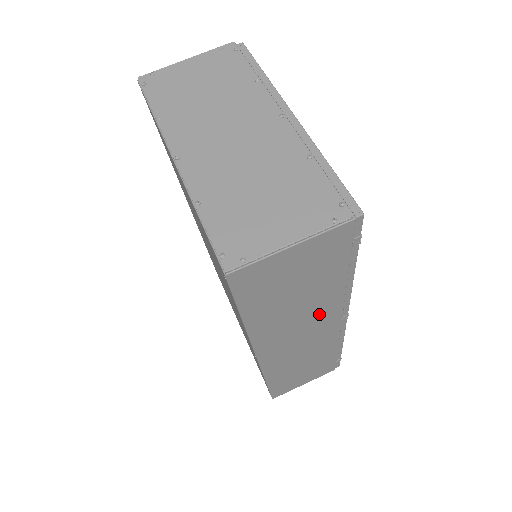
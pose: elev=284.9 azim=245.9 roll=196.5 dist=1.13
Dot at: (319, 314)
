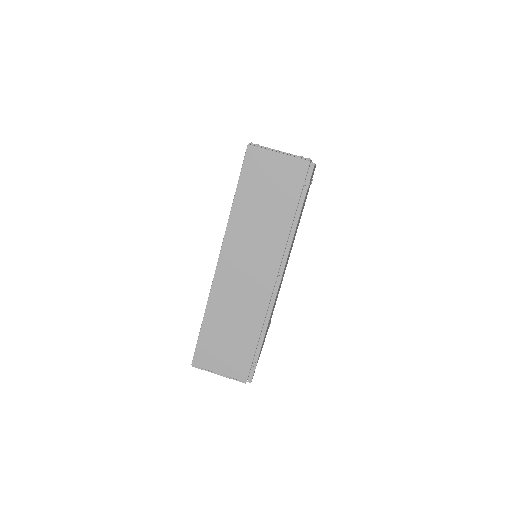
Dot at: (268, 247)
